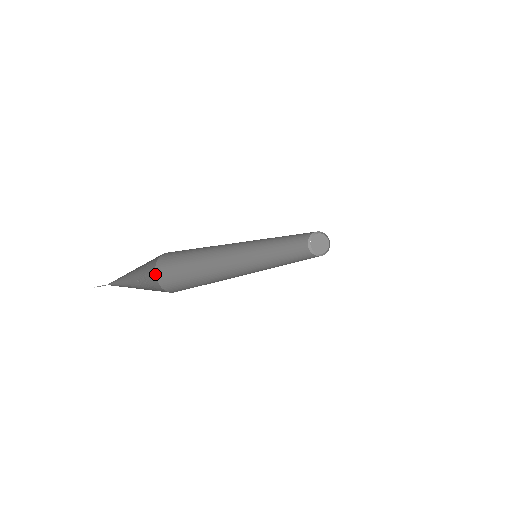
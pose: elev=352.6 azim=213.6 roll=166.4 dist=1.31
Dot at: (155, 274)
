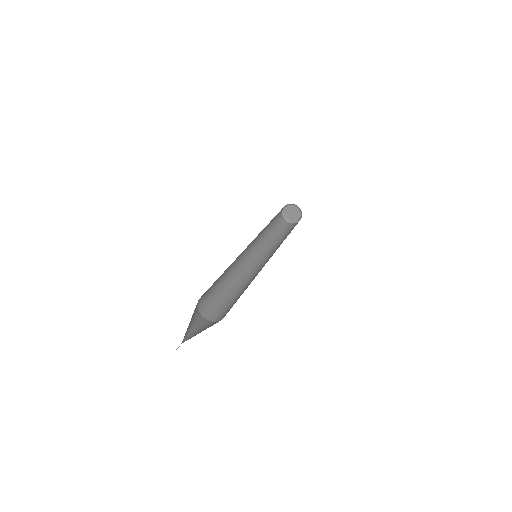
Dot at: (197, 303)
